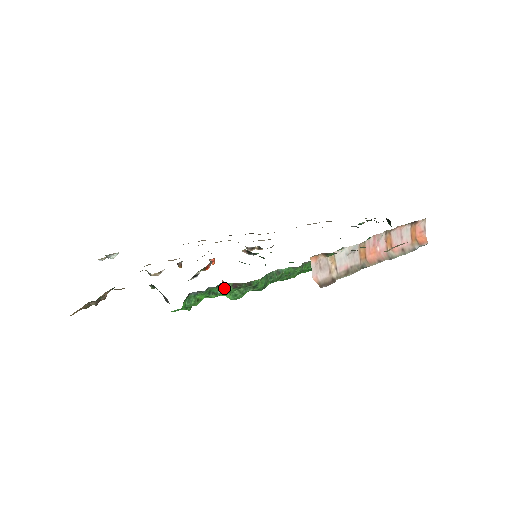
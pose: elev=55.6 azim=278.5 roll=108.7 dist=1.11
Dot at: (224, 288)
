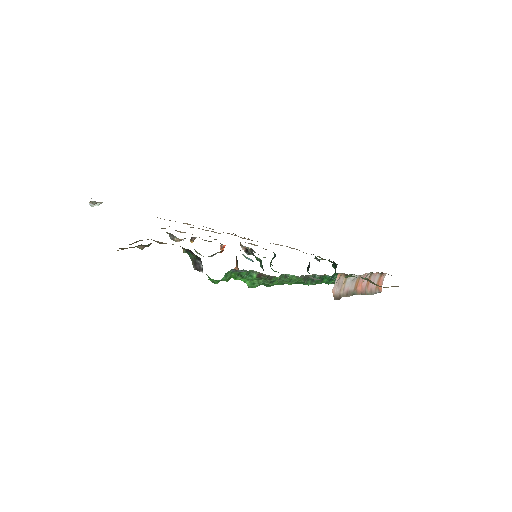
Dot at: (249, 274)
